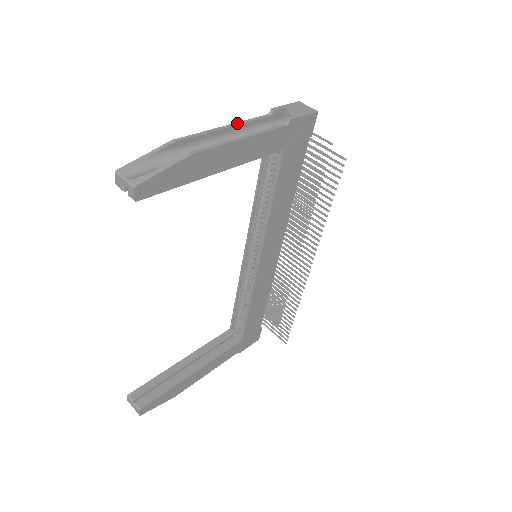
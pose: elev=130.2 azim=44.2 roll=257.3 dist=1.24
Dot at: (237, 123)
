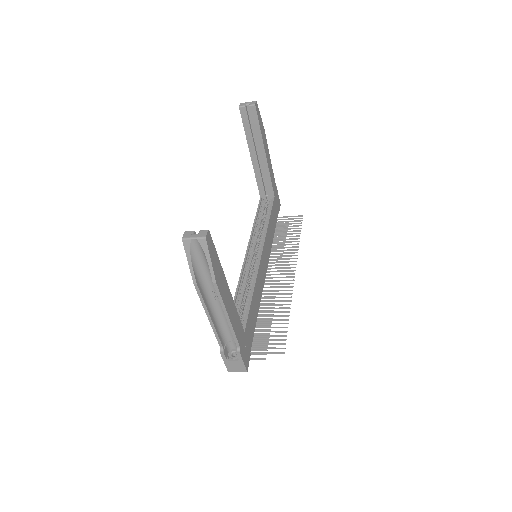
Dot at: occluded
